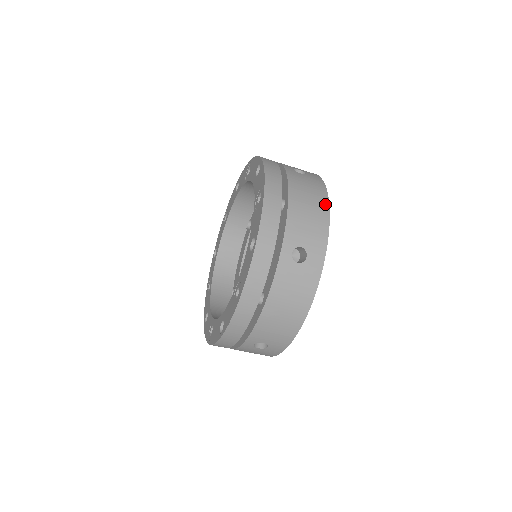
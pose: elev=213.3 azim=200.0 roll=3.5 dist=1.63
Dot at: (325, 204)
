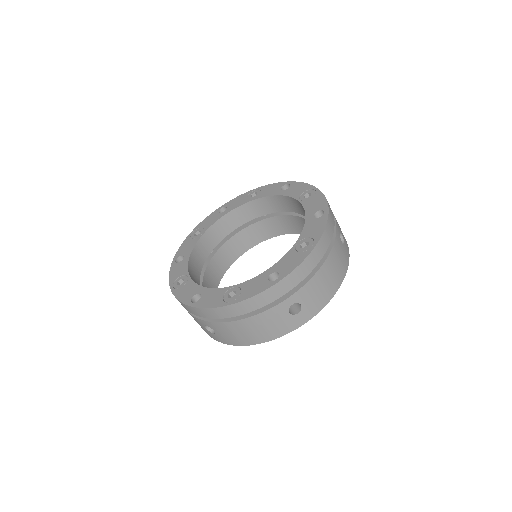
Dot at: (339, 284)
